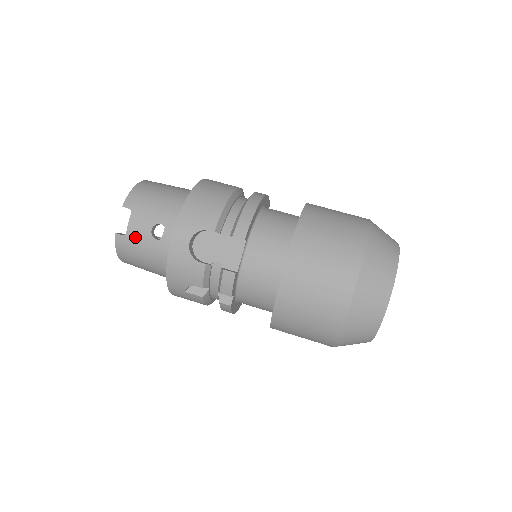
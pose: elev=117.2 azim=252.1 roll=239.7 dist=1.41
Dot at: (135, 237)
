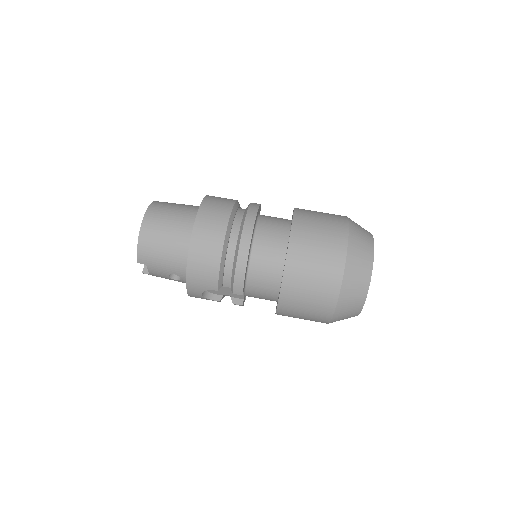
Dot at: (158, 276)
